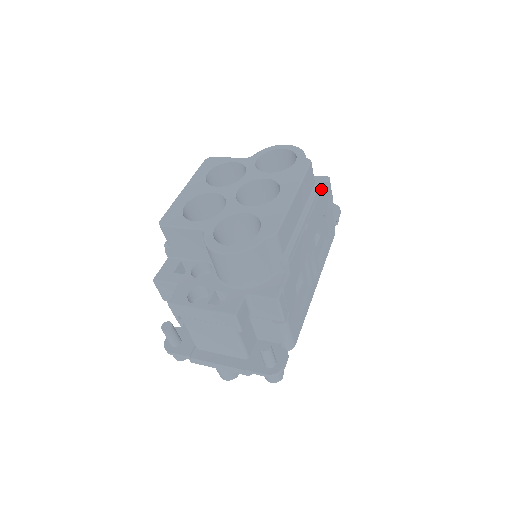
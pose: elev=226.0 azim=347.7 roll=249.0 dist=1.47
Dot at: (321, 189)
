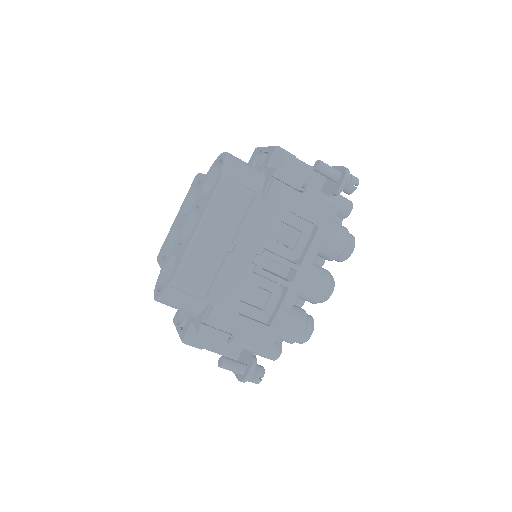
Dot at: (256, 195)
